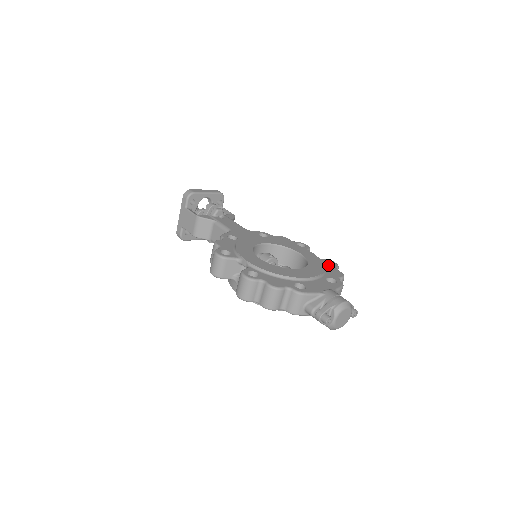
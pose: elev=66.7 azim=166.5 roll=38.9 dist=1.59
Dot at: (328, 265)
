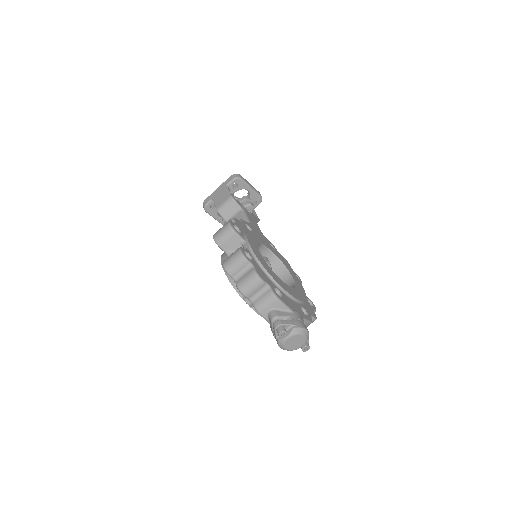
Dot at: (309, 303)
